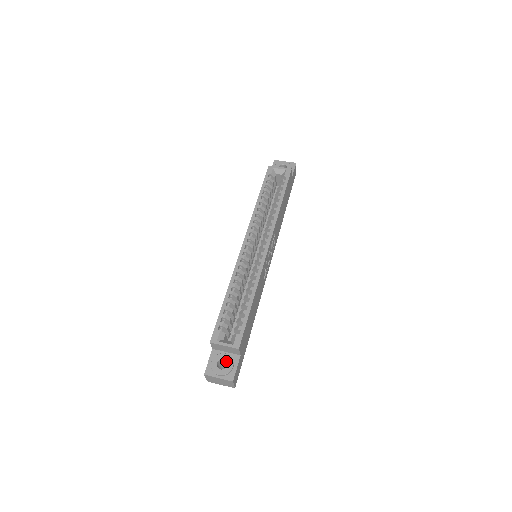
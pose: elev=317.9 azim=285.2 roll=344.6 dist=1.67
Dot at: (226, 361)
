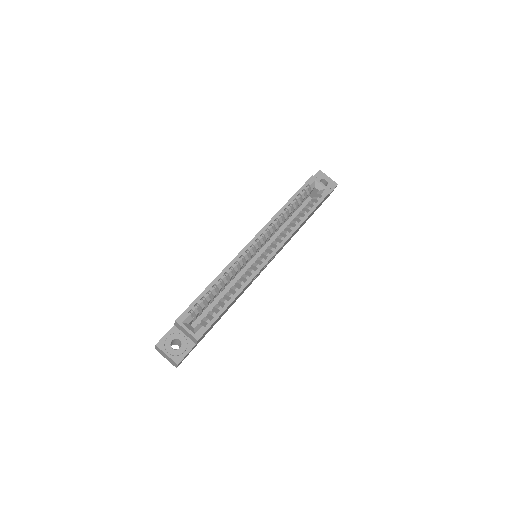
Dot at: (181, 343)
